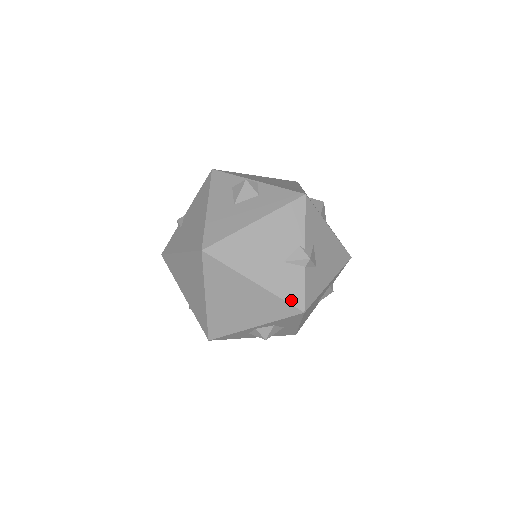
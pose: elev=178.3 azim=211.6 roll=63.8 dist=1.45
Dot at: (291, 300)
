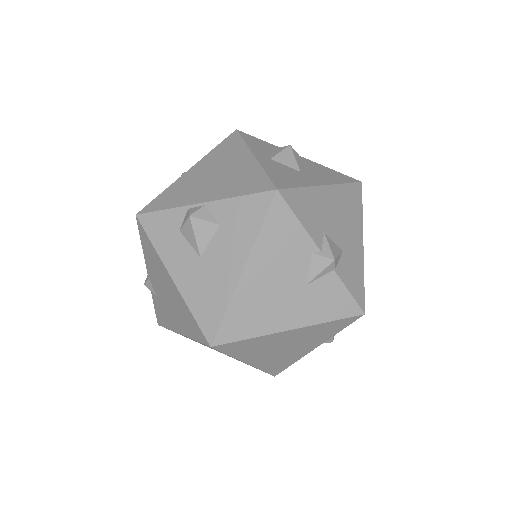
Dot at: (343, 314)
